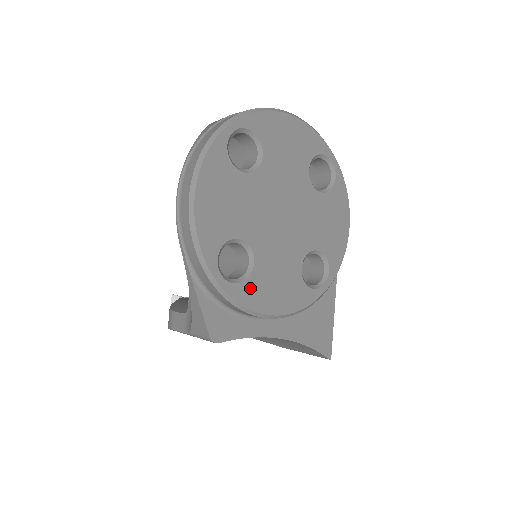
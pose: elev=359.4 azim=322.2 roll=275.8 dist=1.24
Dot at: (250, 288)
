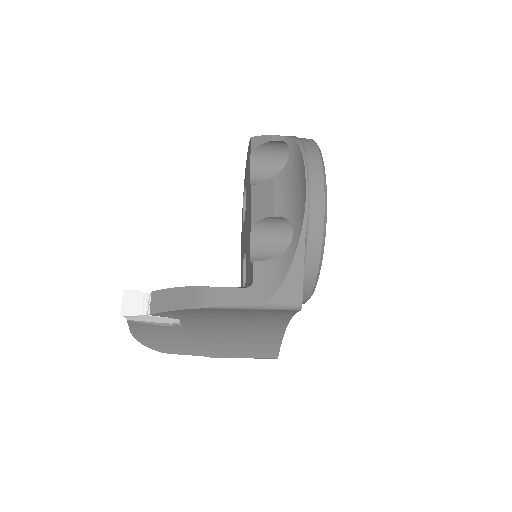
Dot at: occluded
